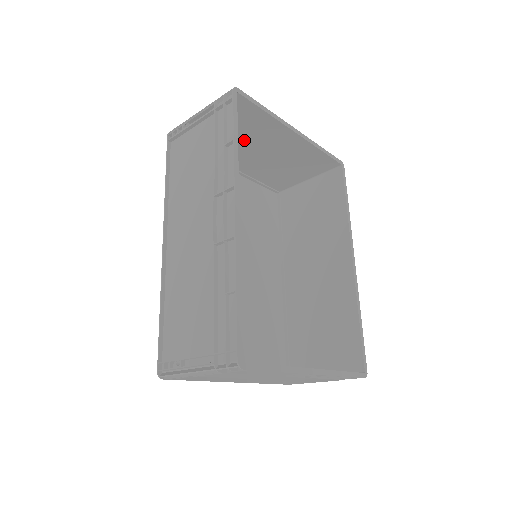
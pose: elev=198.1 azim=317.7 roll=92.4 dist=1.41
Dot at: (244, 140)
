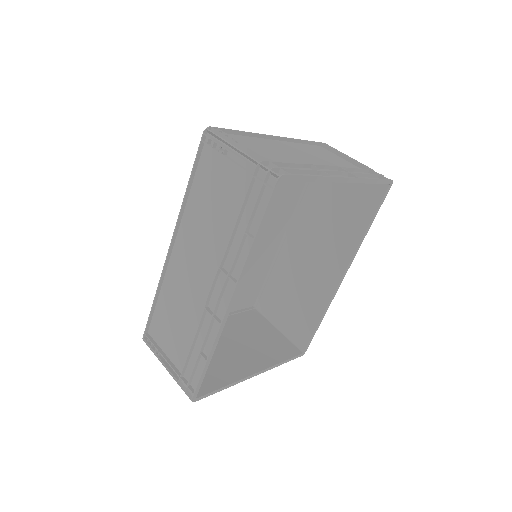
Dot at: (288, 158)
